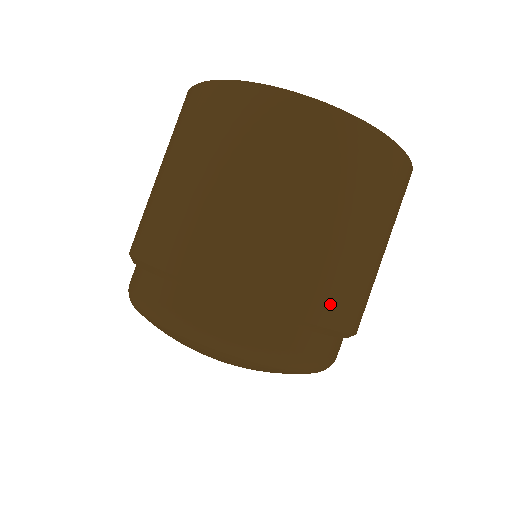
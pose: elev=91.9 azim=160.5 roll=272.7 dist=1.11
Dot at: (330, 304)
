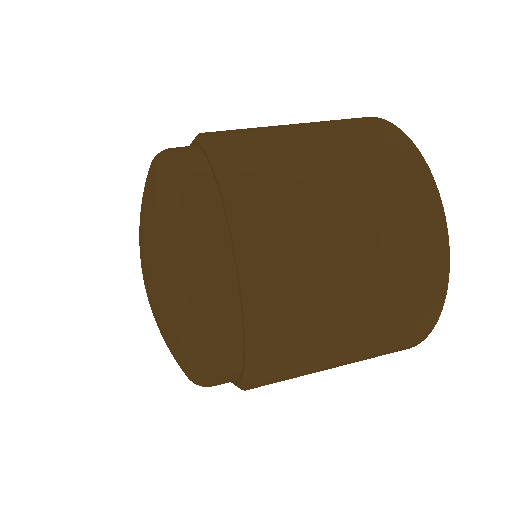
Dot at: (280, 326)
